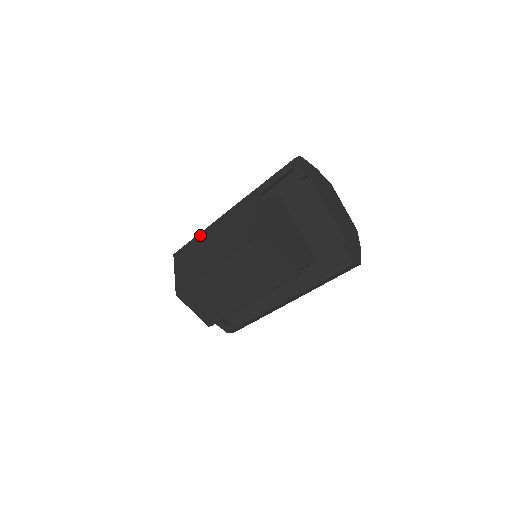
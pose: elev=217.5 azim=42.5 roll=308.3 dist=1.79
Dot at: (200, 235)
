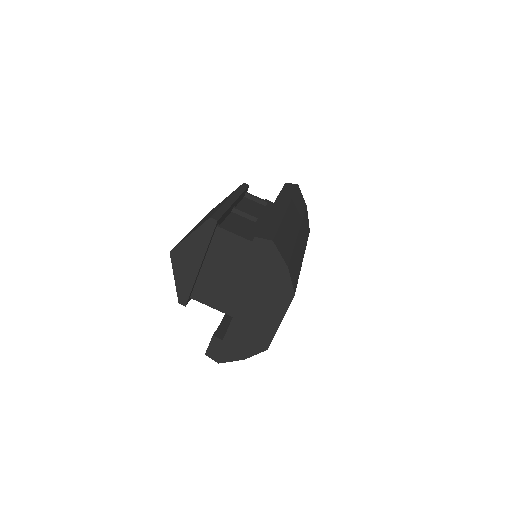
Dot at: occluded
